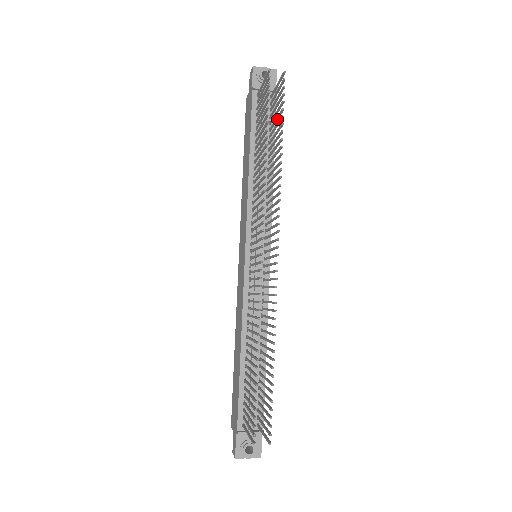
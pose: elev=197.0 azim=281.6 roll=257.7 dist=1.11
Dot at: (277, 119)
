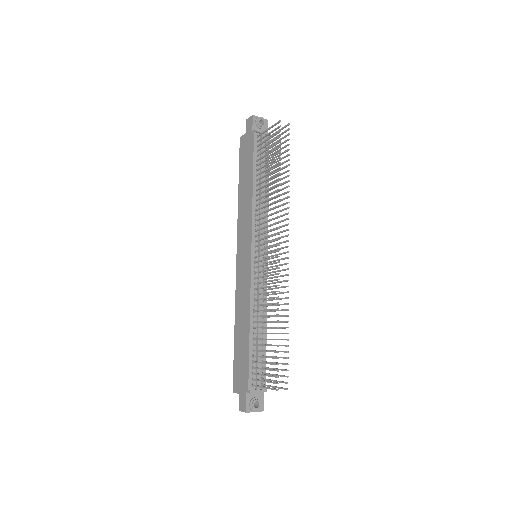
Dot at: occluded
